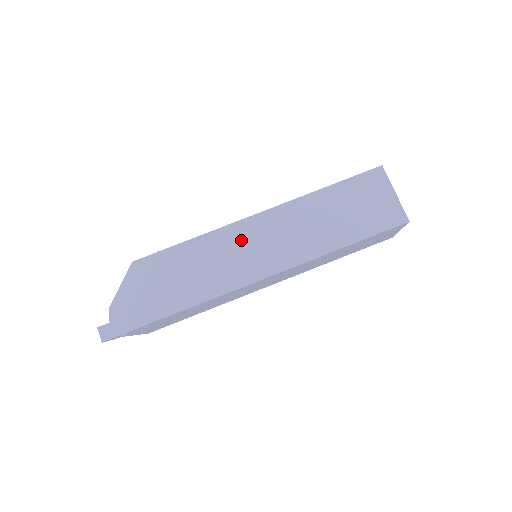
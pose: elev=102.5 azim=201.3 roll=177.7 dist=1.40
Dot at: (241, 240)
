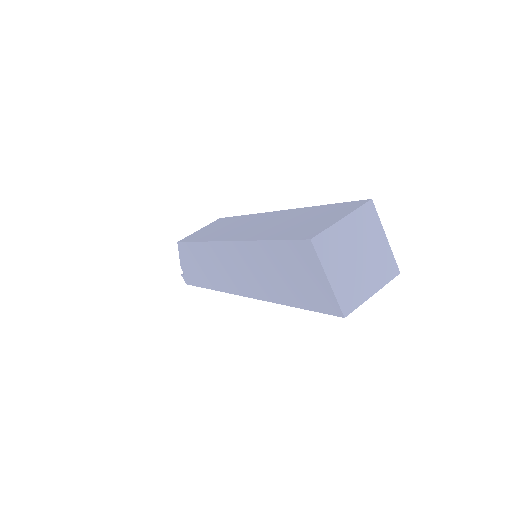
Dot at: (222, 259)
